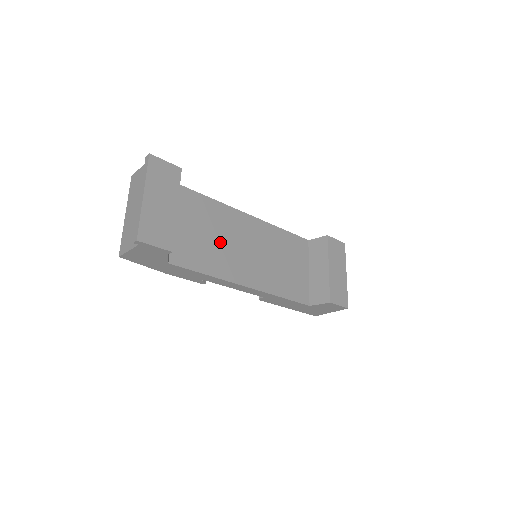
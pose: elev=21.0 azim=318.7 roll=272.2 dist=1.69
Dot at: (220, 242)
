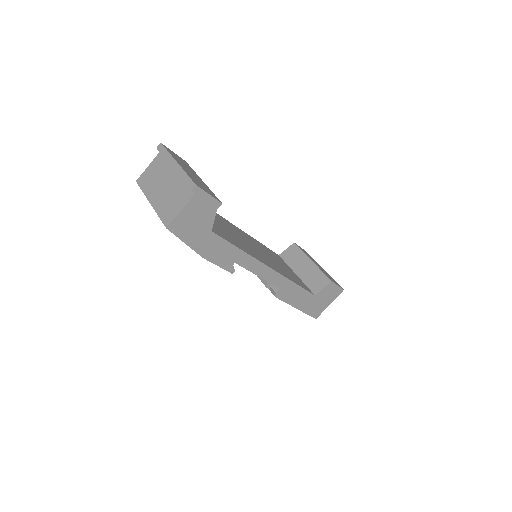
Dot at: (231, 233)
